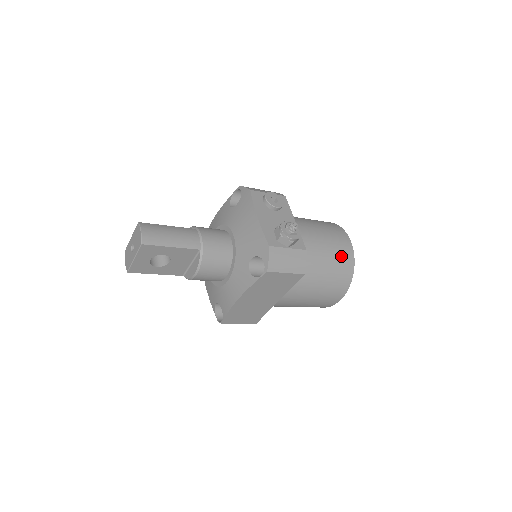
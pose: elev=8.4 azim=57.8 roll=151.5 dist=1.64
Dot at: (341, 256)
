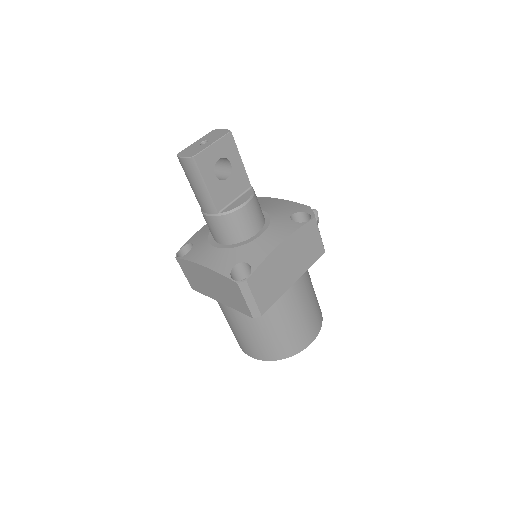
Dot at: occluded
